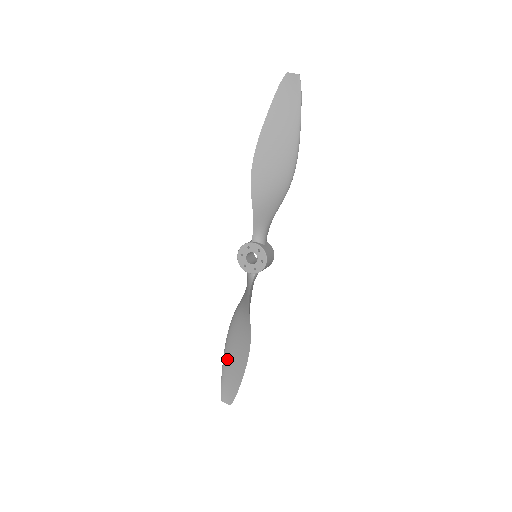
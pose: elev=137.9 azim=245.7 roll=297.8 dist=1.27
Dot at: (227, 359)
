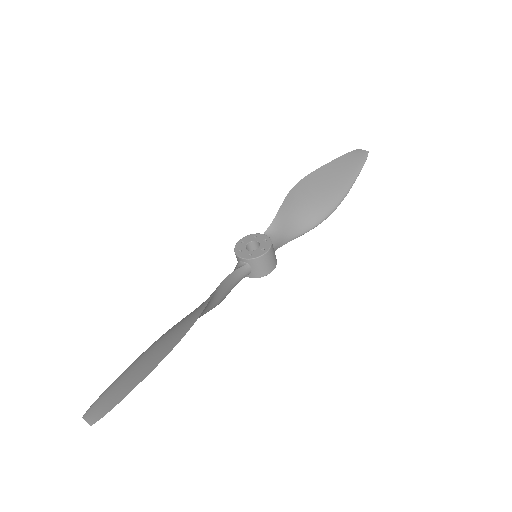
Dot at: (139, 359)
